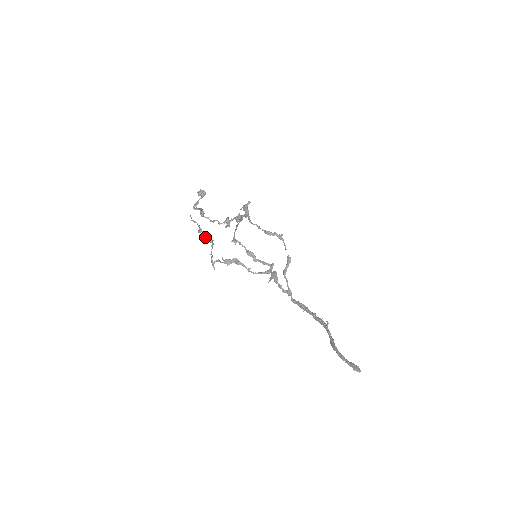
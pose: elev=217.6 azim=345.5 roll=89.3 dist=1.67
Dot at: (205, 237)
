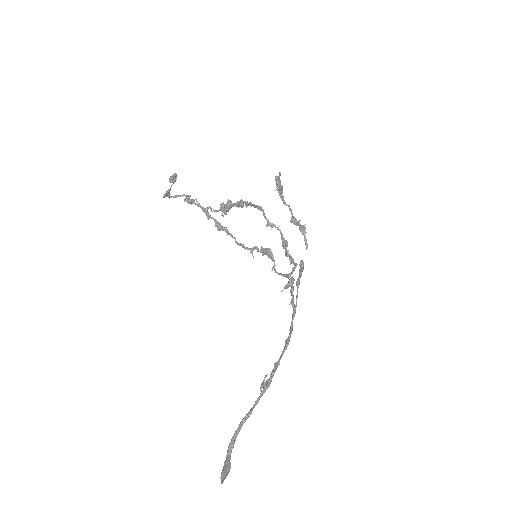
Dot at: (215, 224)
